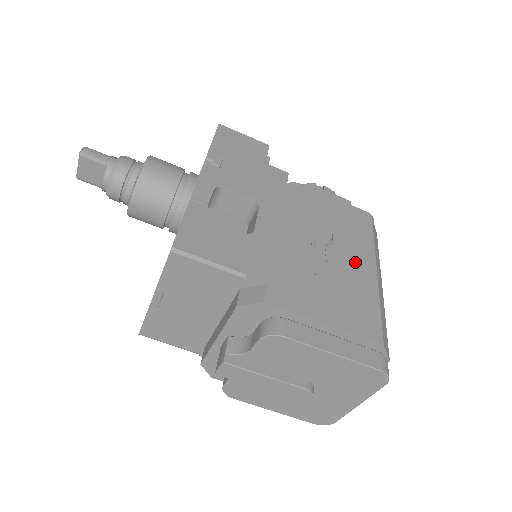
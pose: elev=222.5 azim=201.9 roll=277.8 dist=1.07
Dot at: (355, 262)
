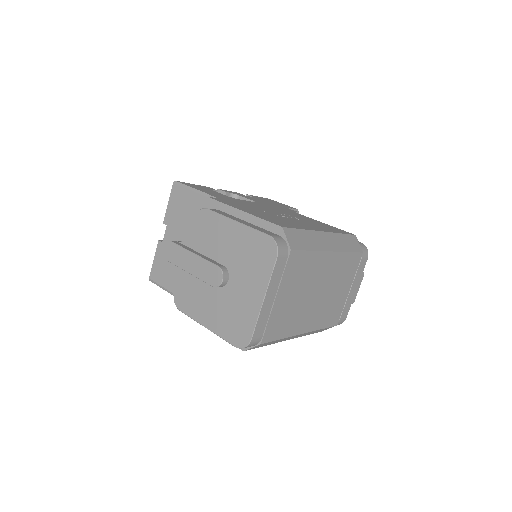
Dot at: (308, 225)
